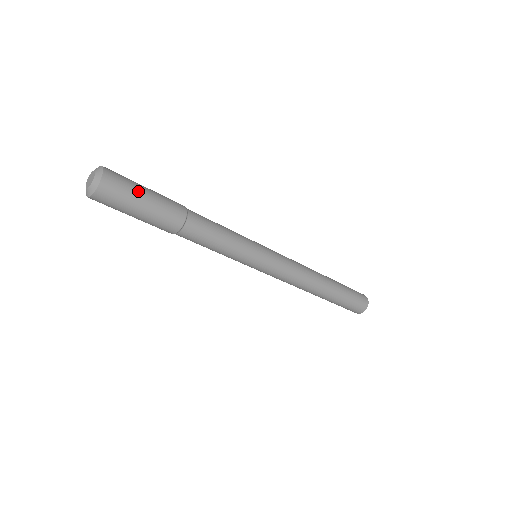
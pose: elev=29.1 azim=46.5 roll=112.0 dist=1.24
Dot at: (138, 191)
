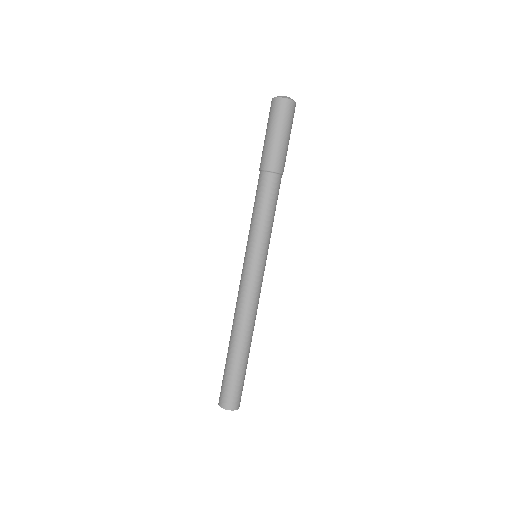
Dot at: occluded
